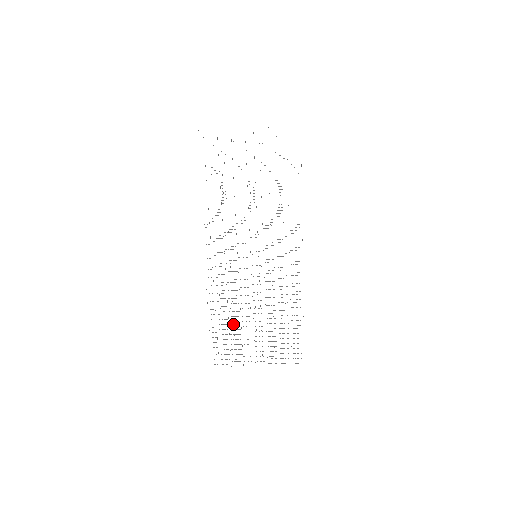
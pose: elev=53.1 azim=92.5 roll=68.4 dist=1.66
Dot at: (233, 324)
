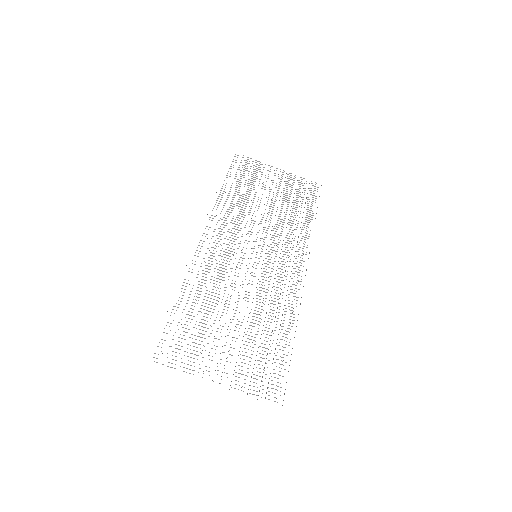
Dot at: occluded
